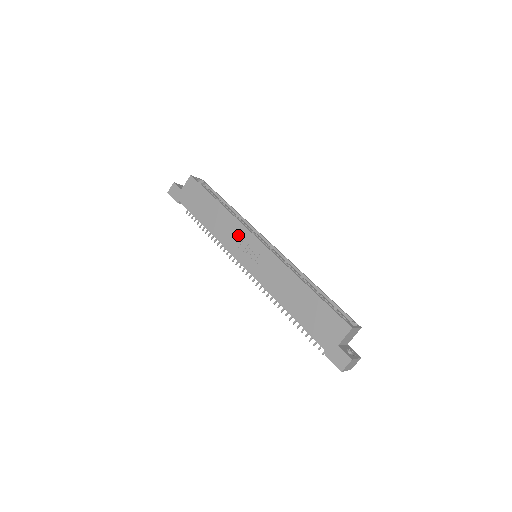
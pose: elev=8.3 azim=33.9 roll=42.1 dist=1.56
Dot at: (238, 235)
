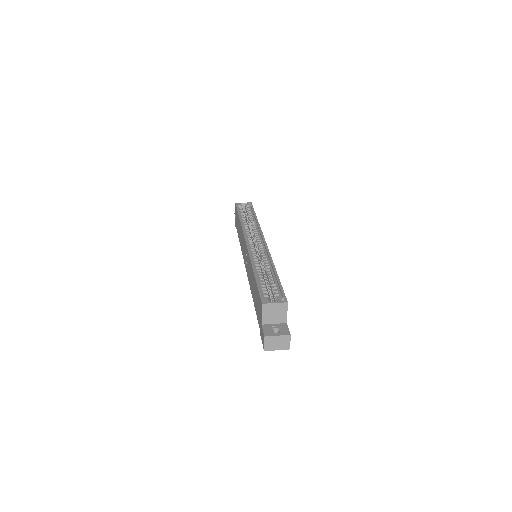
Dot at: (243, 242)
